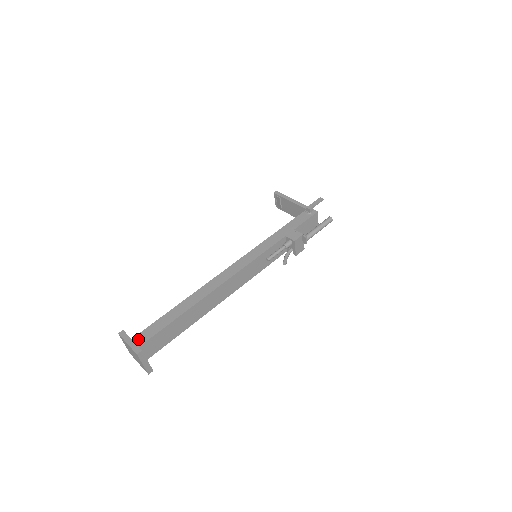
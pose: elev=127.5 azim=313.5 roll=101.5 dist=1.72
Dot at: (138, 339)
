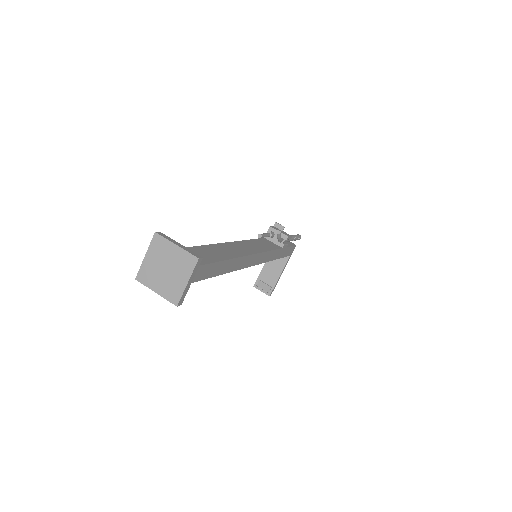
Dot at: occluded
